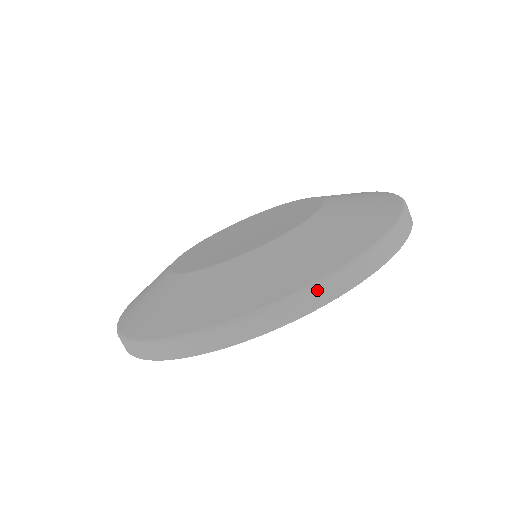
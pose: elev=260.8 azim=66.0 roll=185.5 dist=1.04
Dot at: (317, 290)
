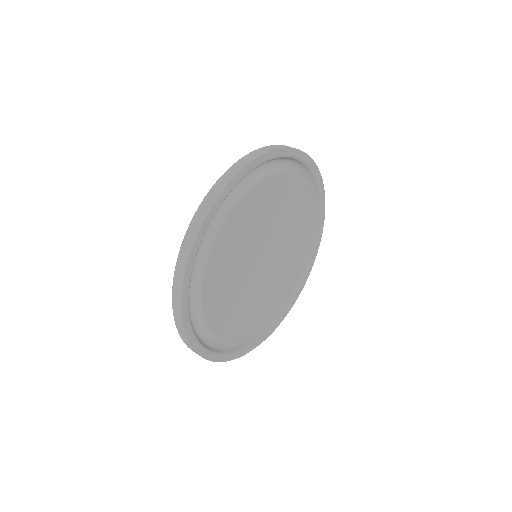
Dot at: (230, 170)
